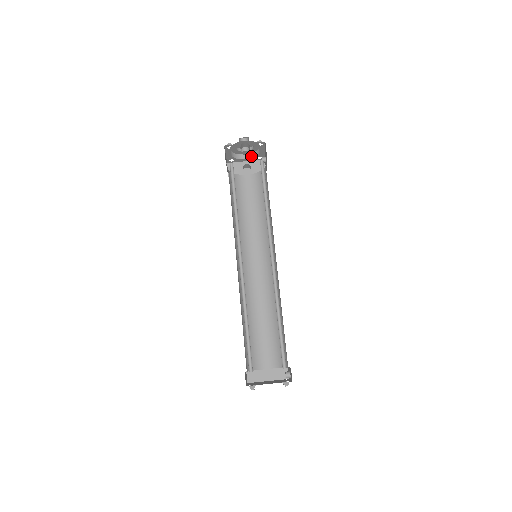
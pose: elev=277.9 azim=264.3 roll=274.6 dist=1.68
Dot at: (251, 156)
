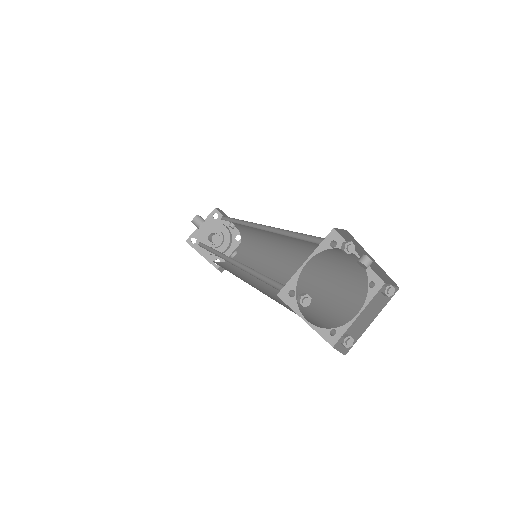
Dot at: (230, 244)
